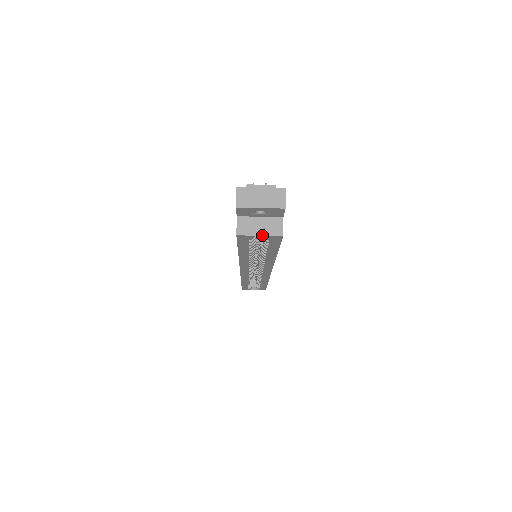
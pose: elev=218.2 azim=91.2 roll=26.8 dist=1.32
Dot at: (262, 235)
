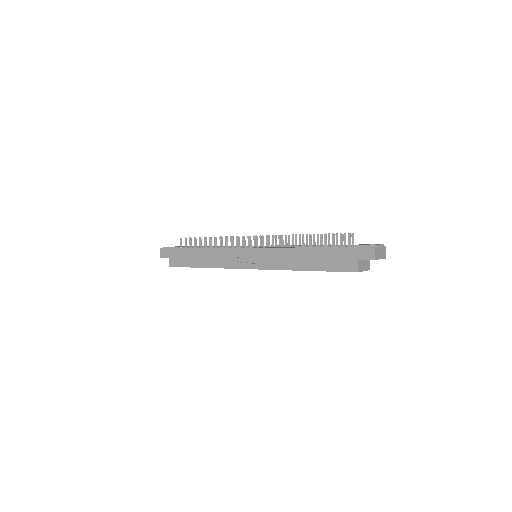
Dot at: occluded
